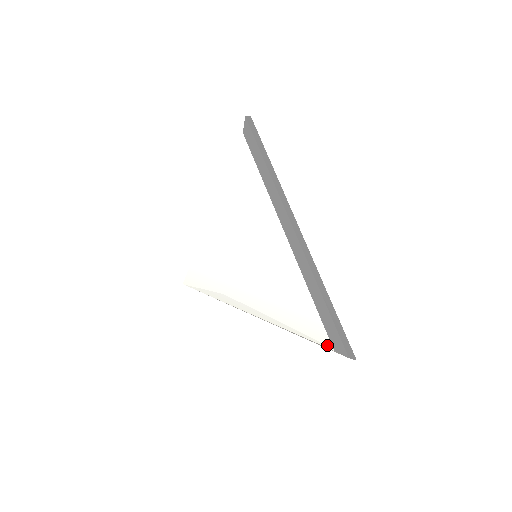
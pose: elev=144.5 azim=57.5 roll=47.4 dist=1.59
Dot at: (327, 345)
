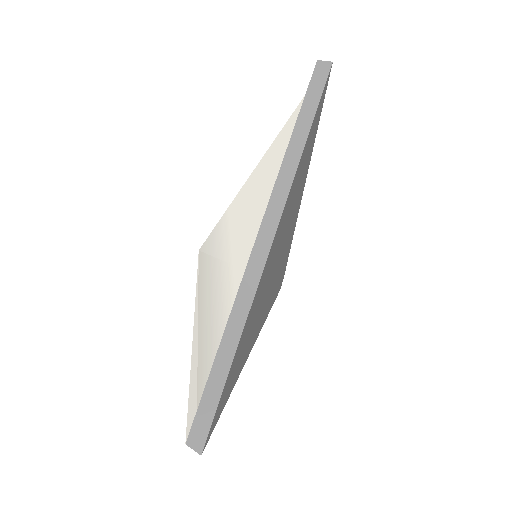
Dot at: occluded
